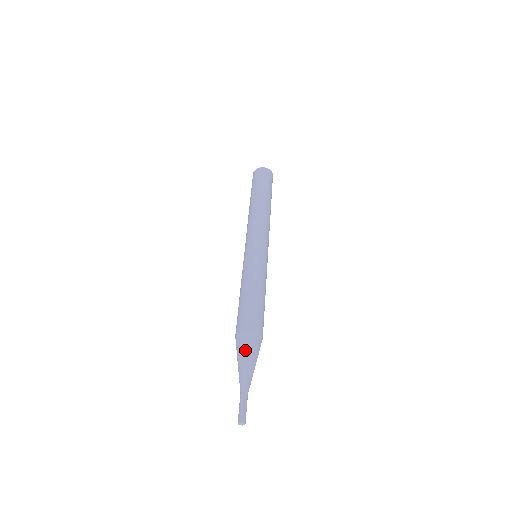
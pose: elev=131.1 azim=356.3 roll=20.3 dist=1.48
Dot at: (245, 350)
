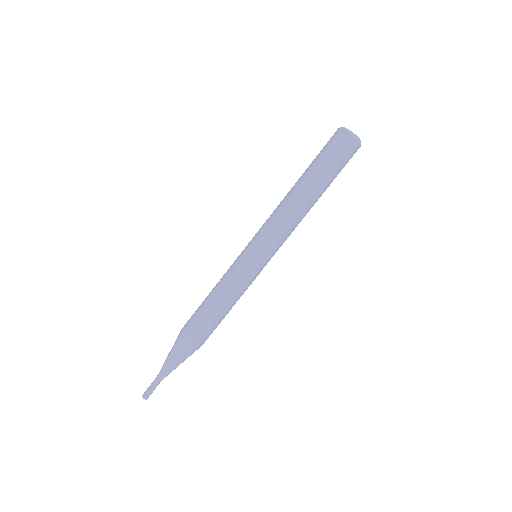
Dot at: (177, 353)
